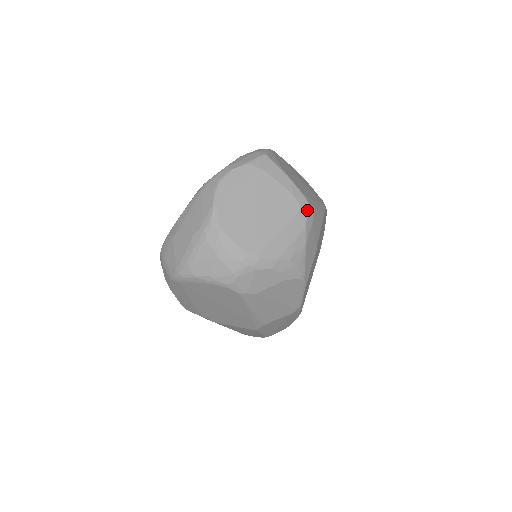
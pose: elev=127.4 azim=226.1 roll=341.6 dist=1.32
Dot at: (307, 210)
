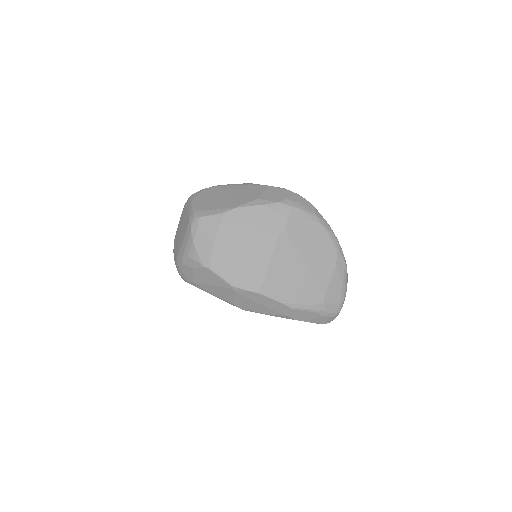
Dot at: (193, 221)
